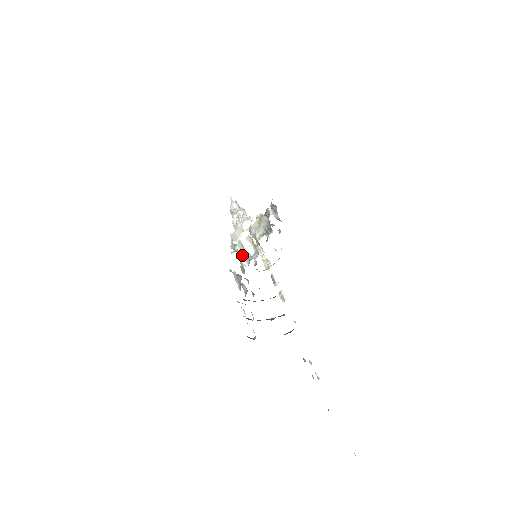
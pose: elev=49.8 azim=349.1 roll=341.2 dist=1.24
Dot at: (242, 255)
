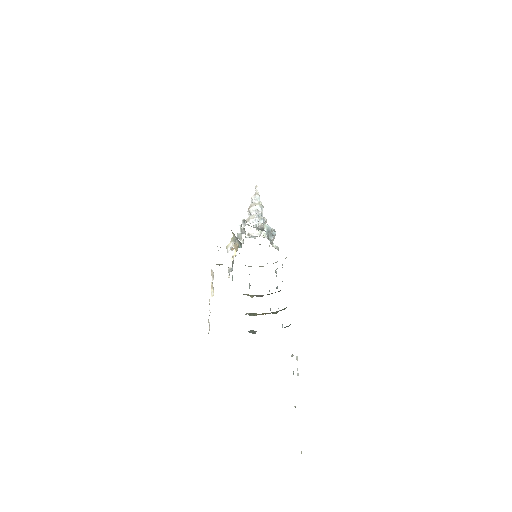
Dot at: occluded
